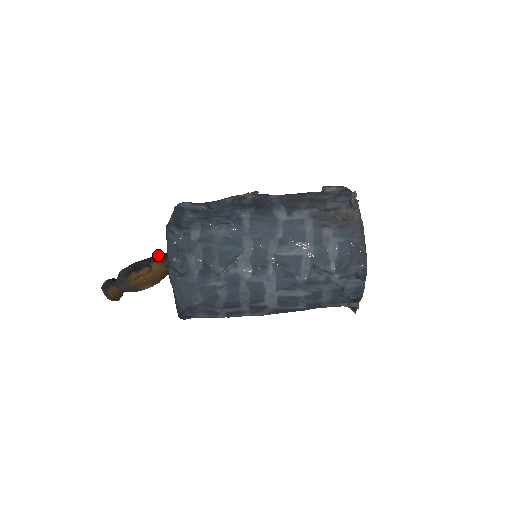
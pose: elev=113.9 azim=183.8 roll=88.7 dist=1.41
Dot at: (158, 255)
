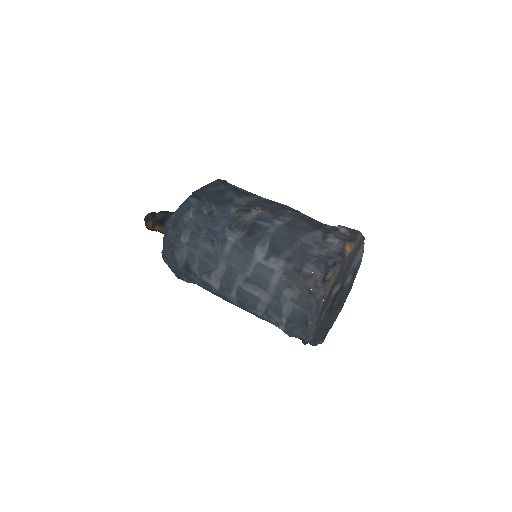
Dot at: occluded
